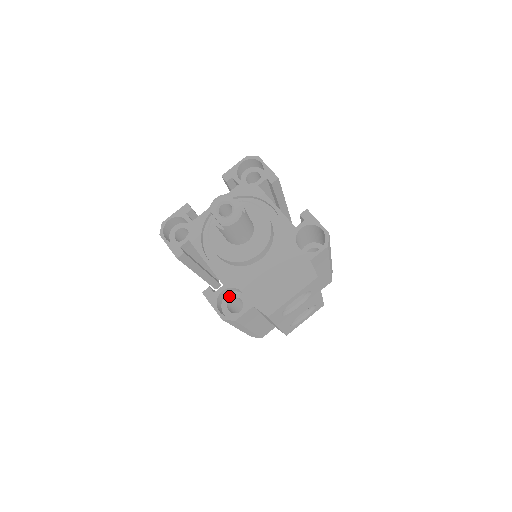
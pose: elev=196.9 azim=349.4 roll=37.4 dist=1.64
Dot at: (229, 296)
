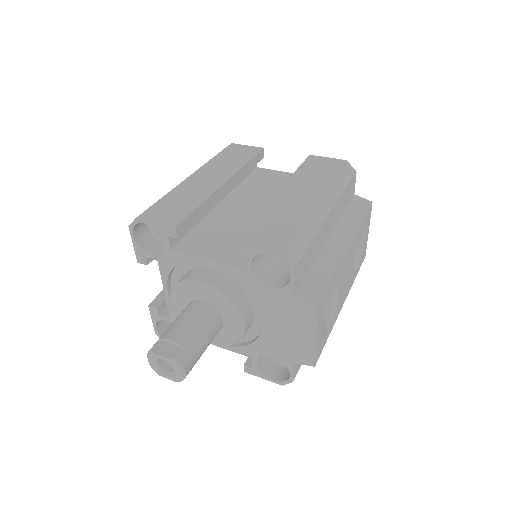
Dot at: occluded
